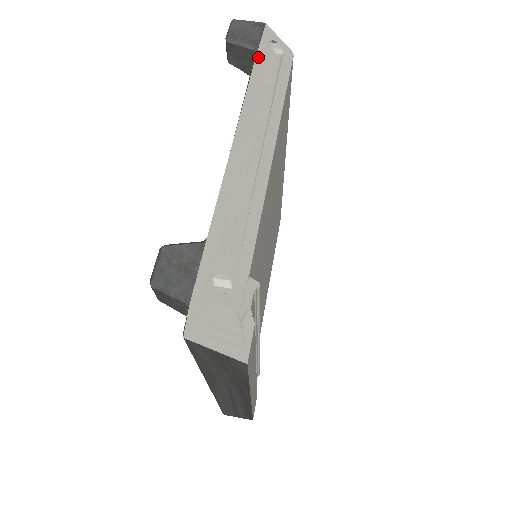
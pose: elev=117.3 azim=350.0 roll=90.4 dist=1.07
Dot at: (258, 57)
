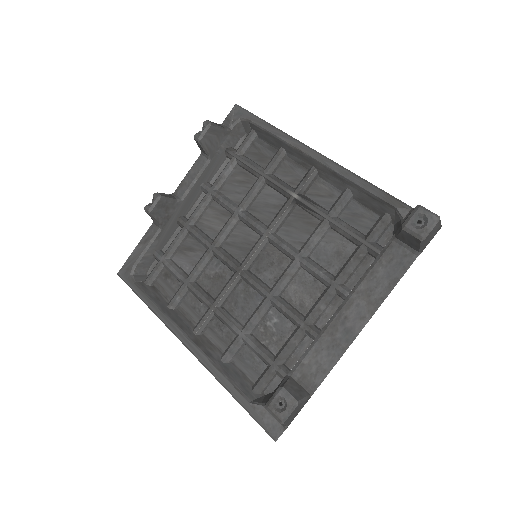
Dot at: (415, 258)
